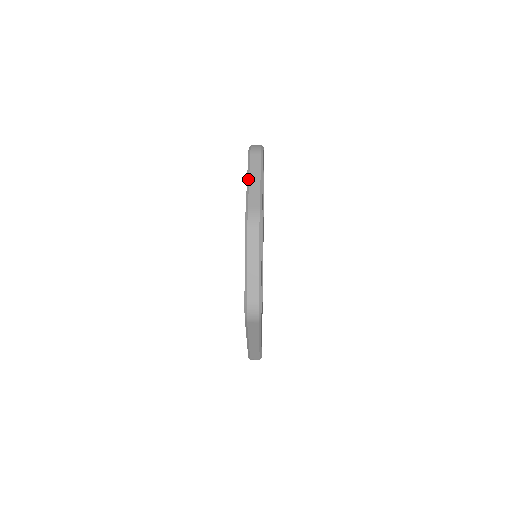
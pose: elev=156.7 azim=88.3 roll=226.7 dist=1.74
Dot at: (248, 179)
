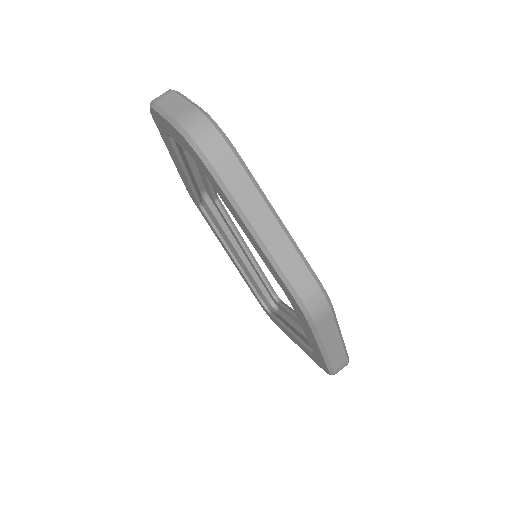
Dot at: (255, 235)
